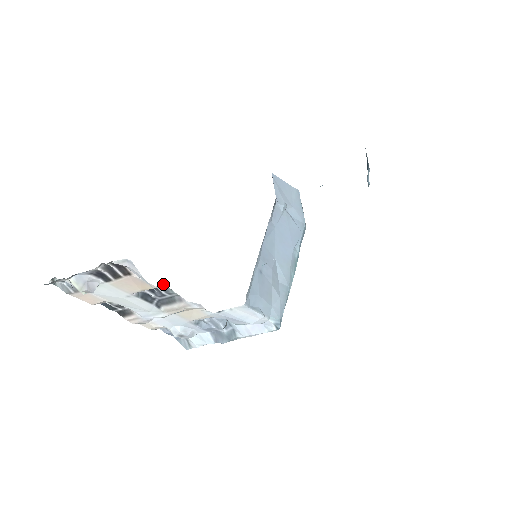
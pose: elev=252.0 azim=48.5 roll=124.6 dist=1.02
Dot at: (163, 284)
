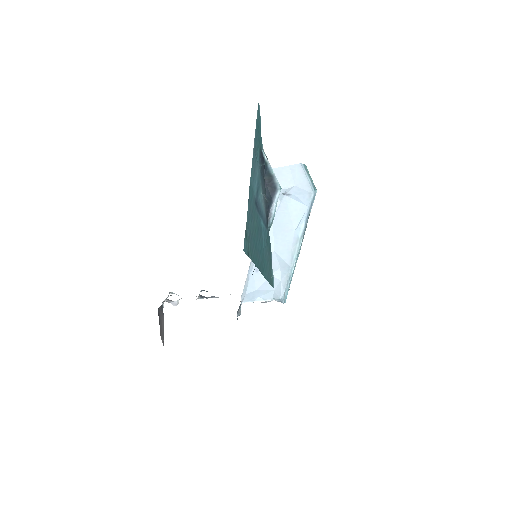
Dot at: (201, 297)
